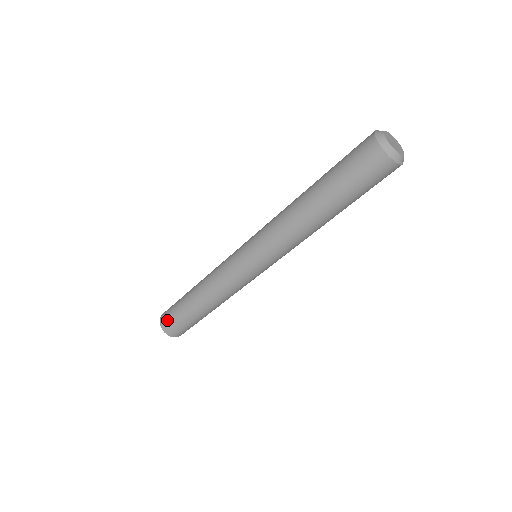
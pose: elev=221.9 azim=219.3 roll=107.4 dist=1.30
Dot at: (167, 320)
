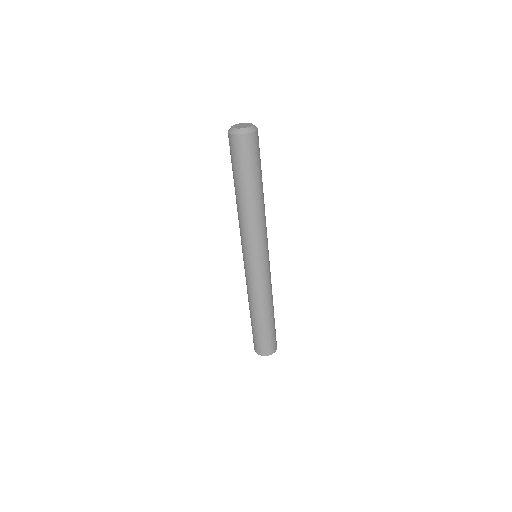
Dot at: (255, 345)
